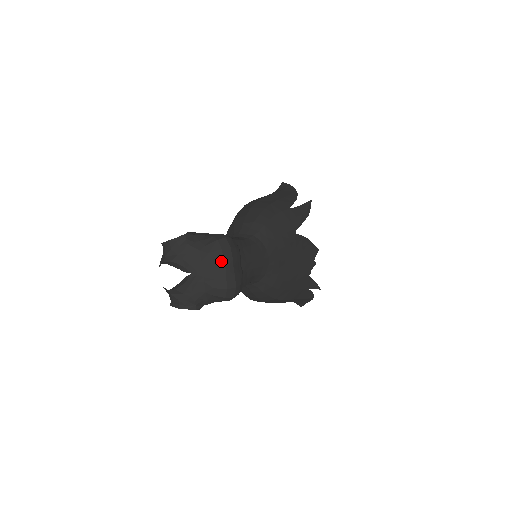
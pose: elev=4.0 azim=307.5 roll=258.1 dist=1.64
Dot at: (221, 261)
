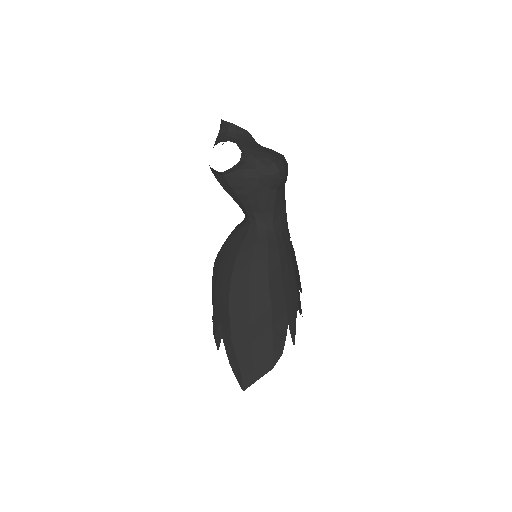
Dot at: (281, 155)
